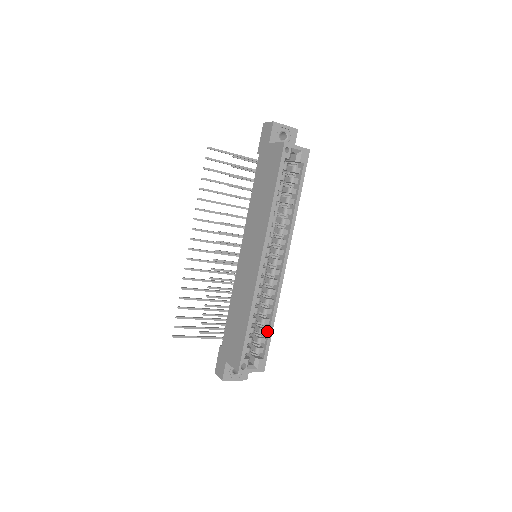
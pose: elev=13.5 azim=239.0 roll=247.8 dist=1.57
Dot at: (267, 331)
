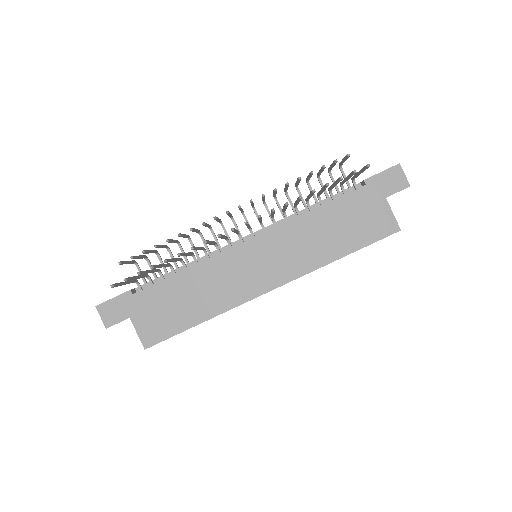
Dot at: occluded
